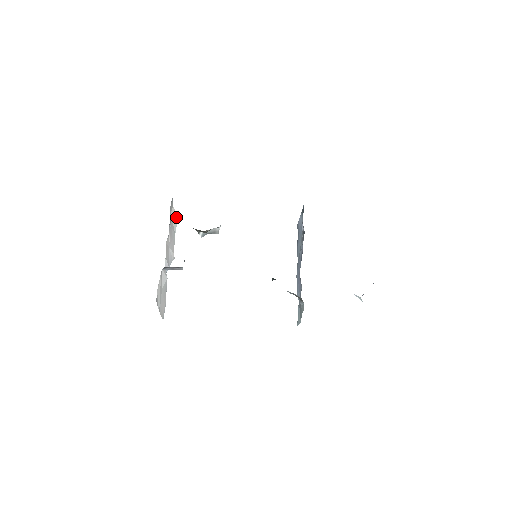
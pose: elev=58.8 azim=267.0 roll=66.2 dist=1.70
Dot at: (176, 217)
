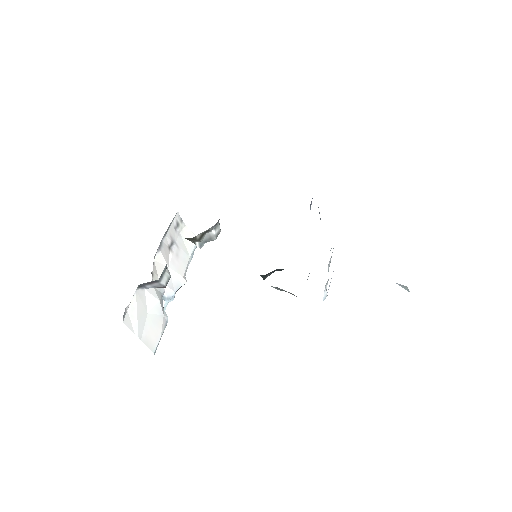
Dot at: occluded
